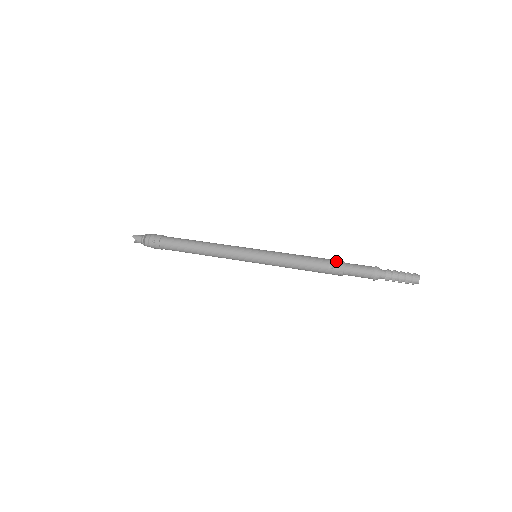
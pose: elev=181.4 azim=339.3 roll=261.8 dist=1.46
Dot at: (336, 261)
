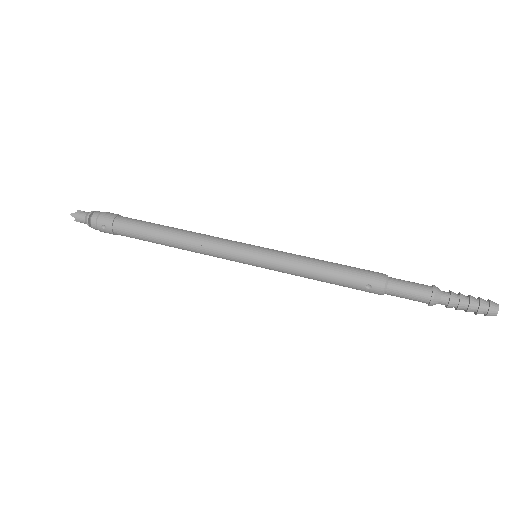
Dot at: (375, 277)
